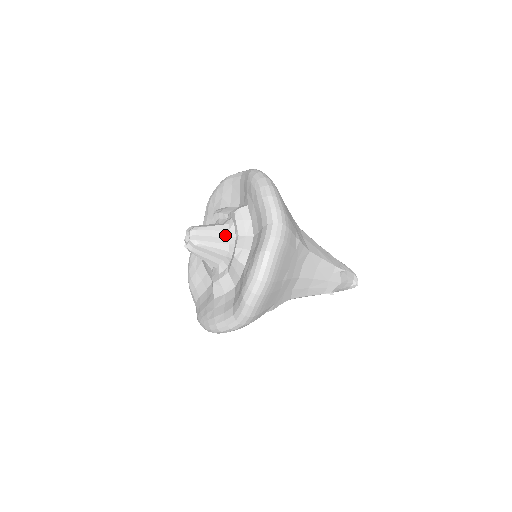
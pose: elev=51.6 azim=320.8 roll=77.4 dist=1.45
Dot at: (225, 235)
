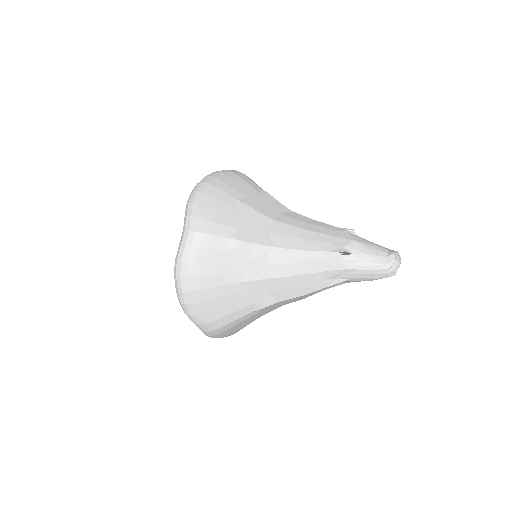
Dot at: occluded
